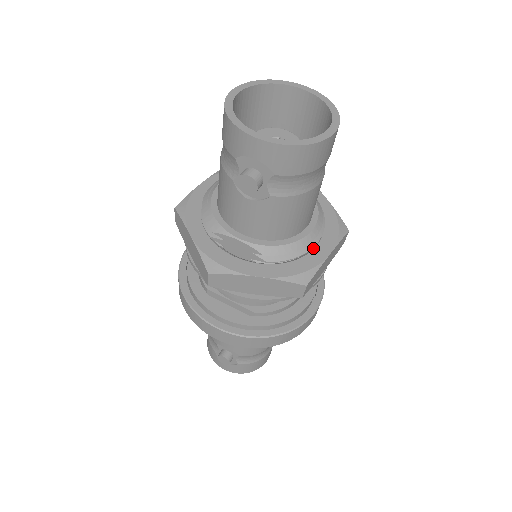
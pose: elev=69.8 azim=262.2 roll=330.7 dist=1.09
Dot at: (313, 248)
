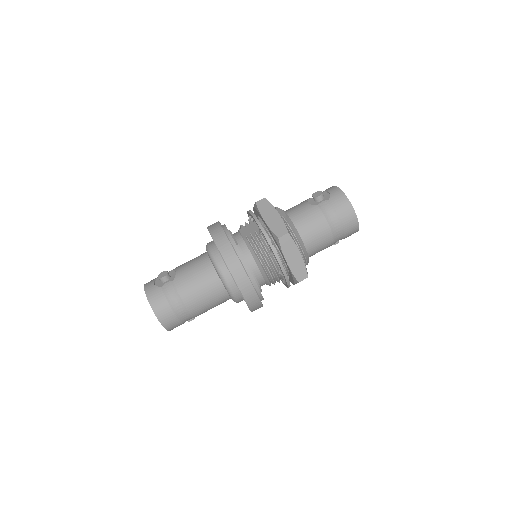
Dot at: occluded
